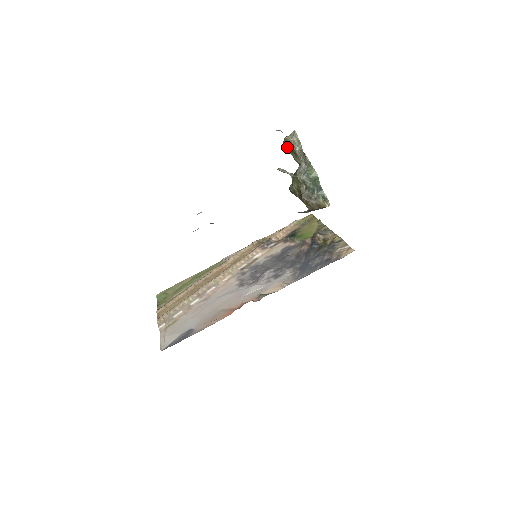
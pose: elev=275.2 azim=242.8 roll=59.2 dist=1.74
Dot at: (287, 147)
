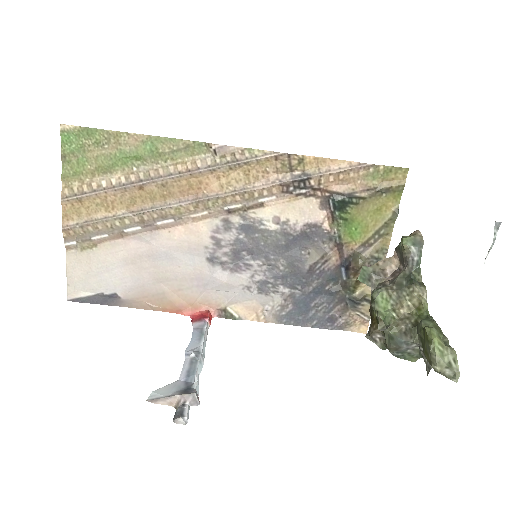
Dot at: (426, 344)
